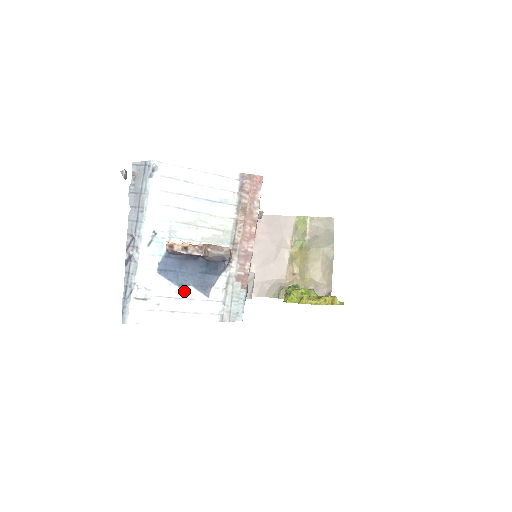
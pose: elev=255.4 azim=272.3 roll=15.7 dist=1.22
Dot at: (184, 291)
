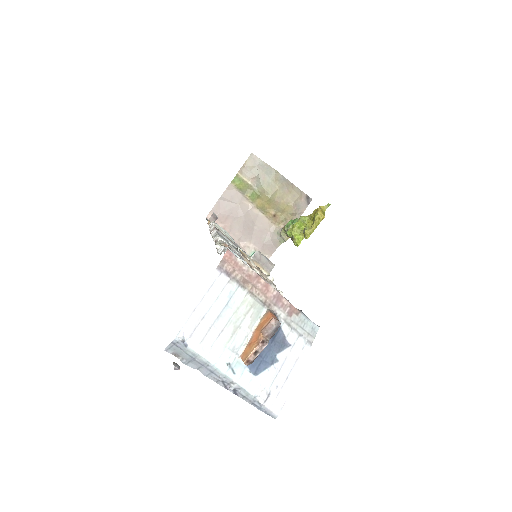
Dot at: (278, 362)
